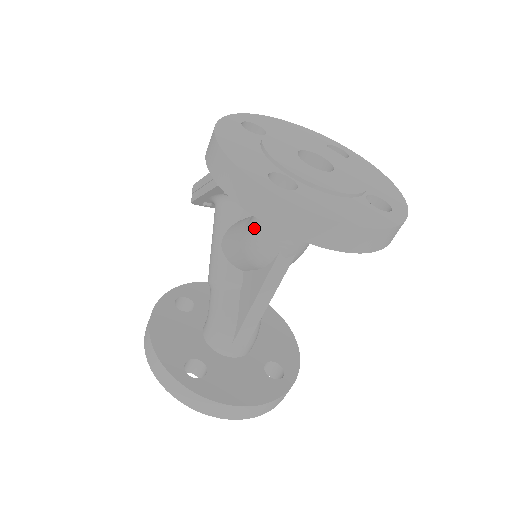
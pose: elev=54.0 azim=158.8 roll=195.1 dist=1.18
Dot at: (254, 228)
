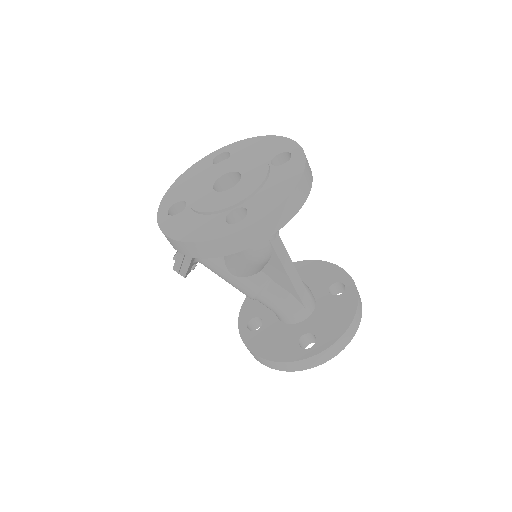
Dot at: occluded
